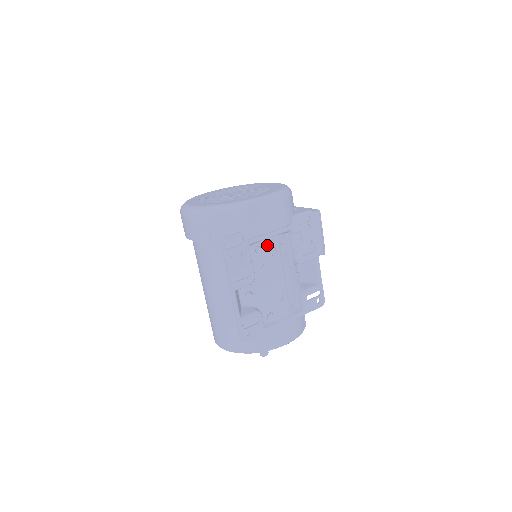
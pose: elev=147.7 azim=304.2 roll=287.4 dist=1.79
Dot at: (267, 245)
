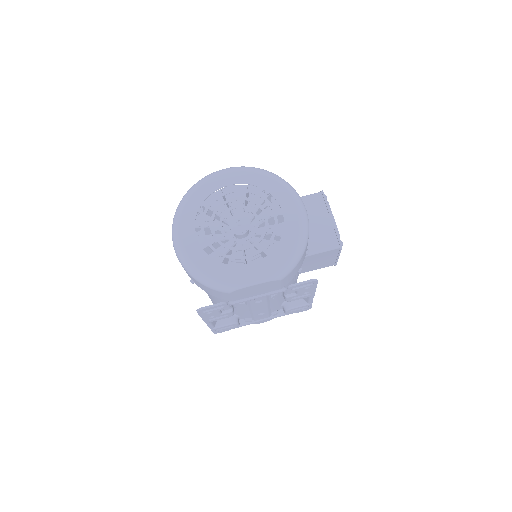
Dot at: (252, 301)
